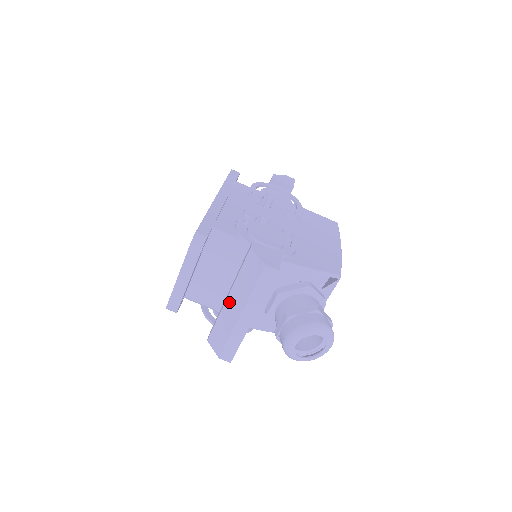
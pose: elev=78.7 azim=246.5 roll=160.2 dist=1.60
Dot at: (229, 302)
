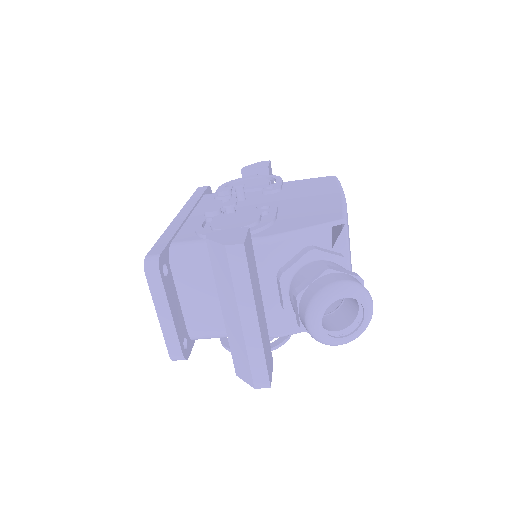
Dot at: (225, 316)
